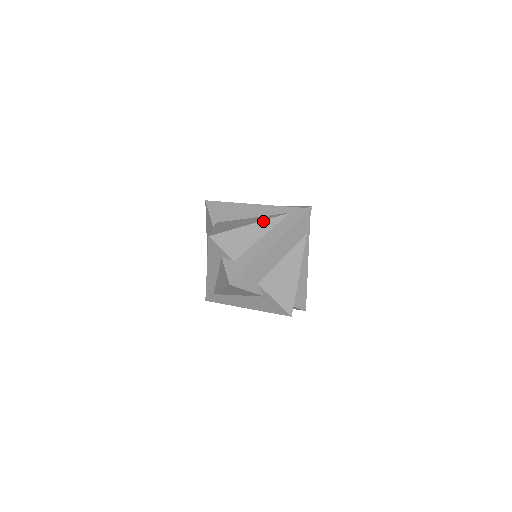
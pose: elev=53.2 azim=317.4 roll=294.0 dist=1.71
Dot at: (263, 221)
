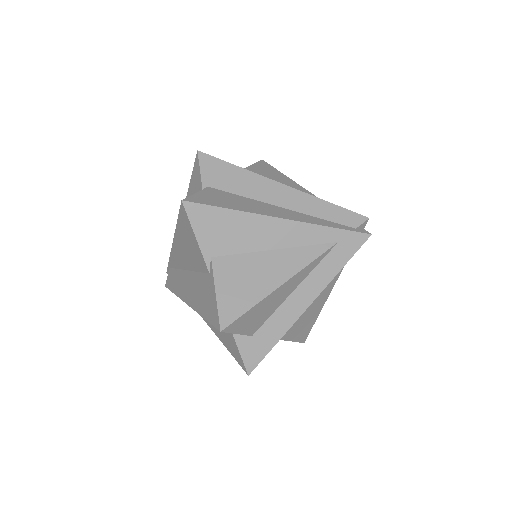
Dot at: (300, 271)
